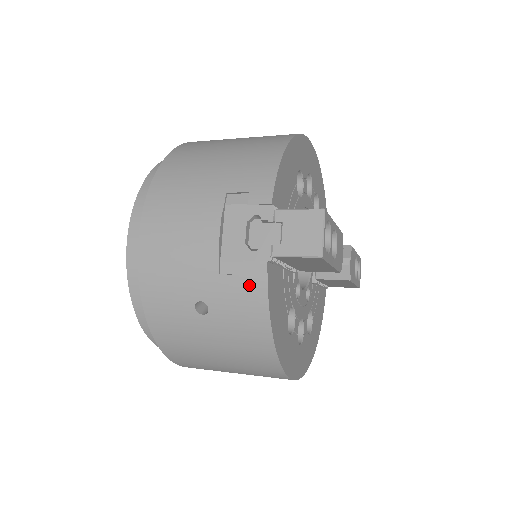
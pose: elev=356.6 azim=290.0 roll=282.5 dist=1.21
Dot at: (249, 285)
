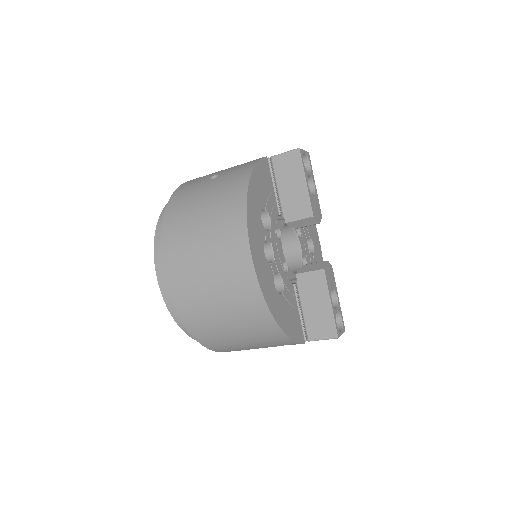
Dot at: occluded
